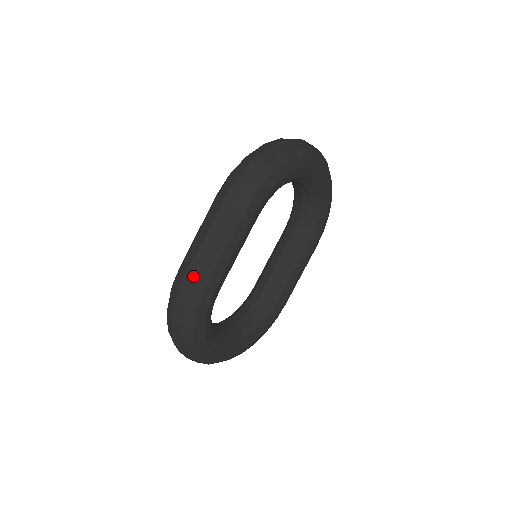
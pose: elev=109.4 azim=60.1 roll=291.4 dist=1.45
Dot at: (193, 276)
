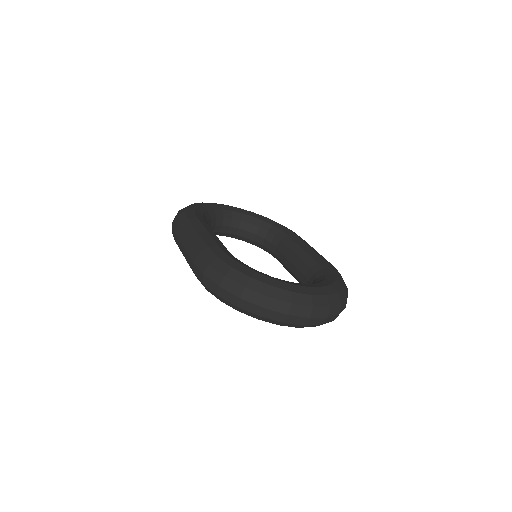
Dot at: (175, 238)
